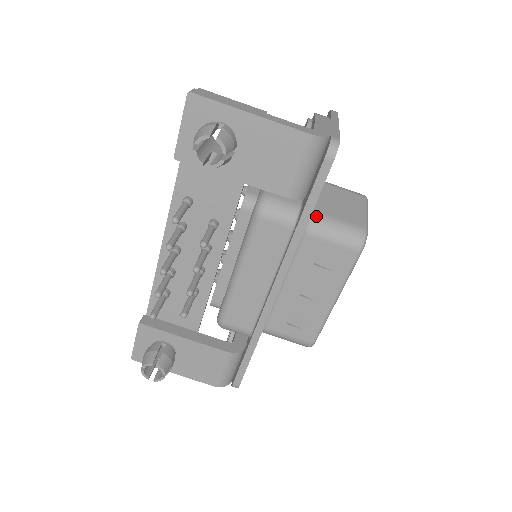
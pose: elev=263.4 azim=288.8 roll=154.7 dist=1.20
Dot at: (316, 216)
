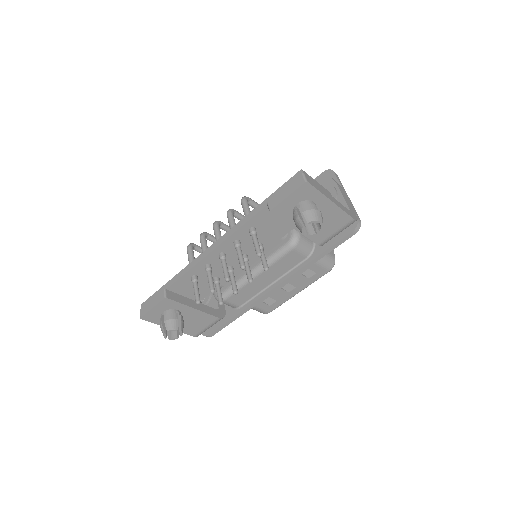
Dot at: occluded
